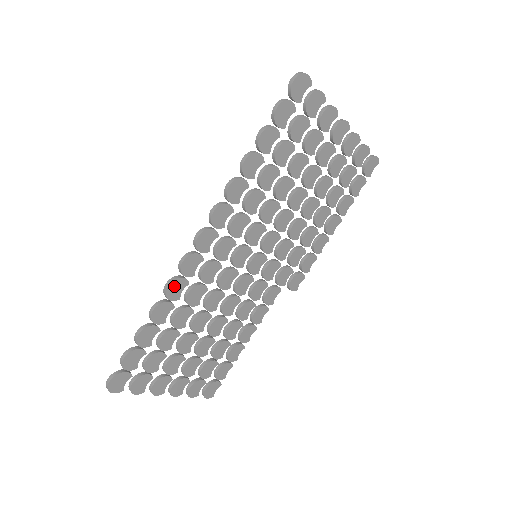
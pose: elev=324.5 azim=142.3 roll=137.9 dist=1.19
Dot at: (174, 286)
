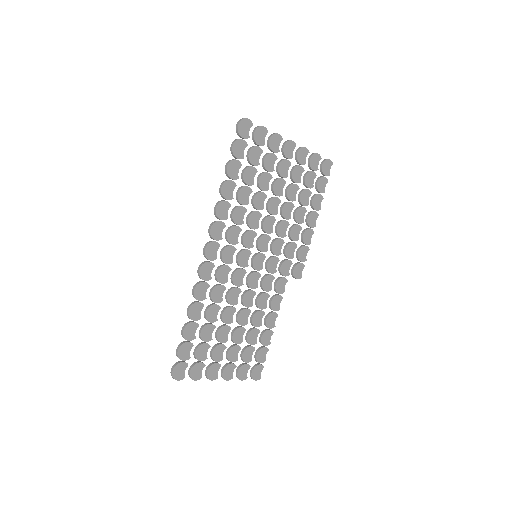
Dot at: (199, 289)
